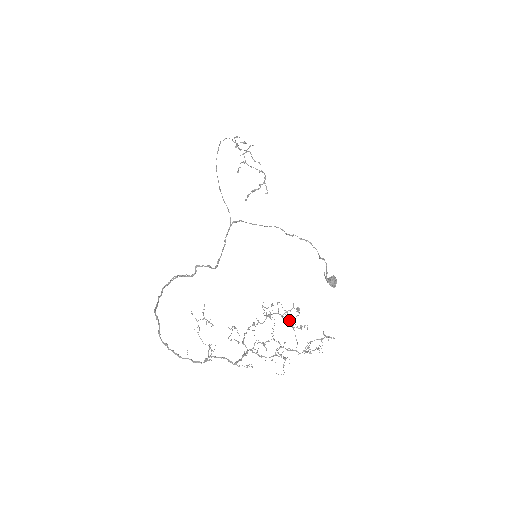
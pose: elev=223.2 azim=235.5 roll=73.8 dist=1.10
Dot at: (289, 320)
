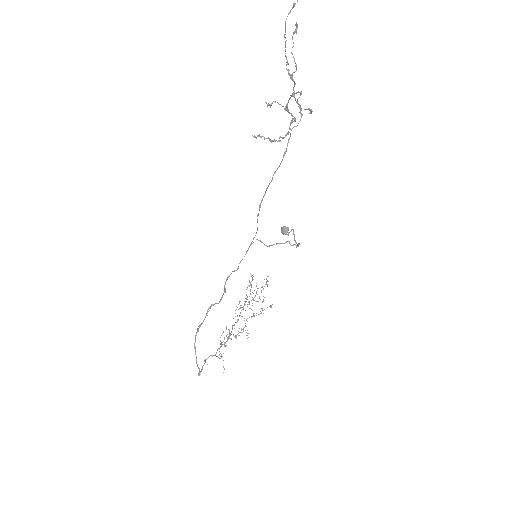
Dot at: occluded
